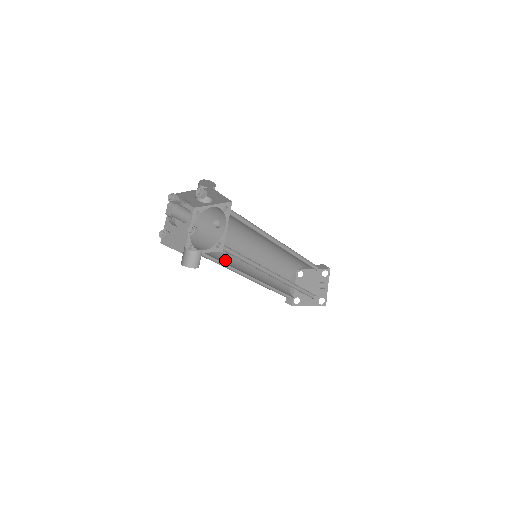
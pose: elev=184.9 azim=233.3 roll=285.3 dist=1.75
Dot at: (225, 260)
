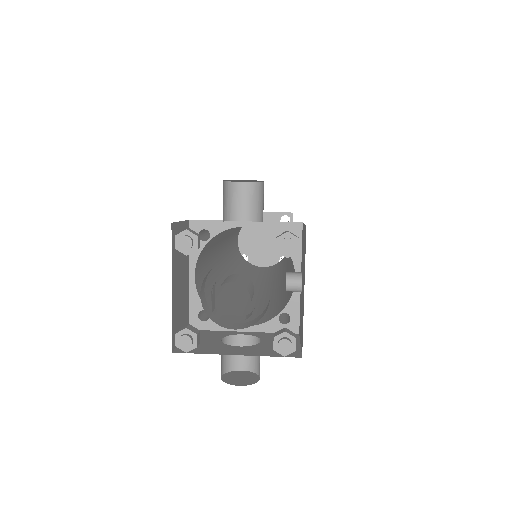
Dot at: (220, 284)
